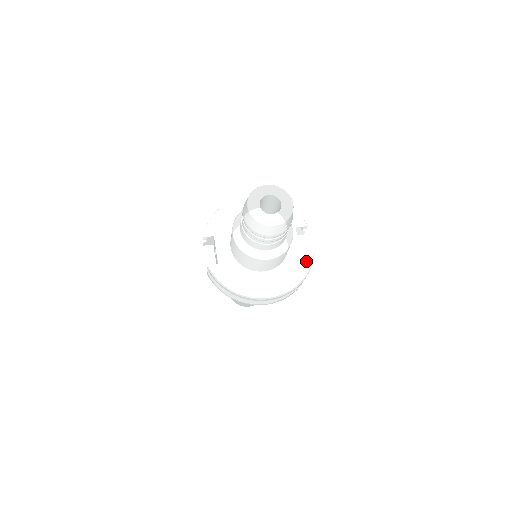
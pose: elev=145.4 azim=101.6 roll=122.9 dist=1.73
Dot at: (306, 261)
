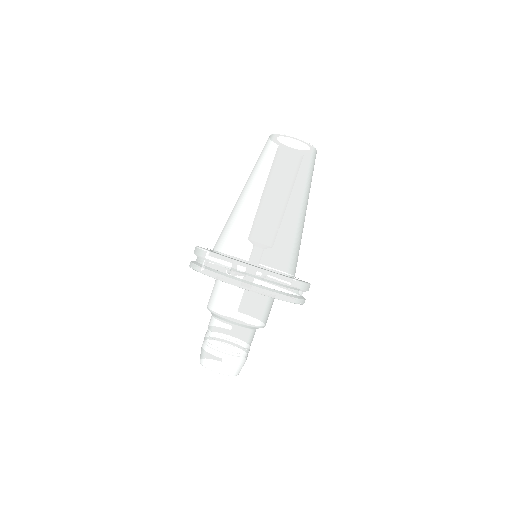
Dot at: occluded
